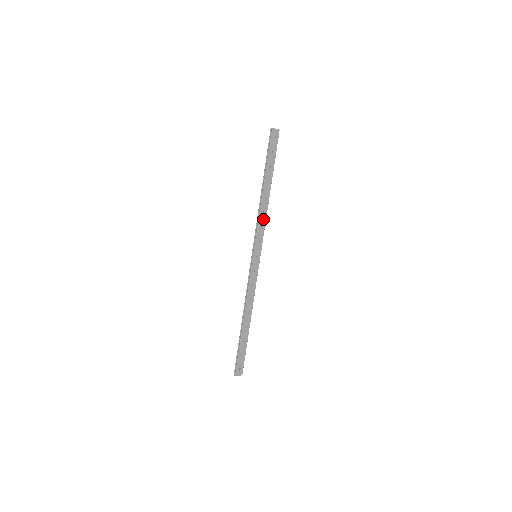
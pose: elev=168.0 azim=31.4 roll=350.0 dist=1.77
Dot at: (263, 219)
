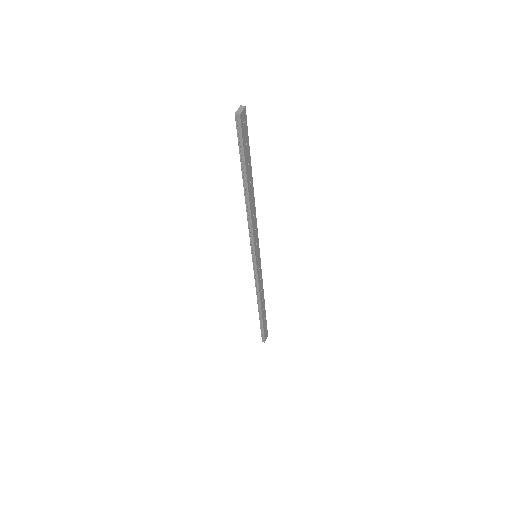
Dot at: (254, 221)
